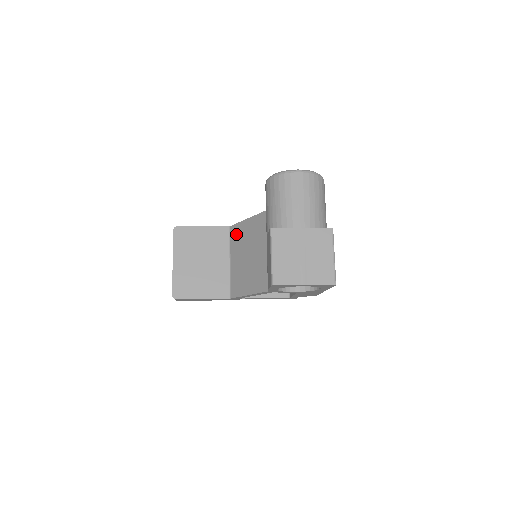
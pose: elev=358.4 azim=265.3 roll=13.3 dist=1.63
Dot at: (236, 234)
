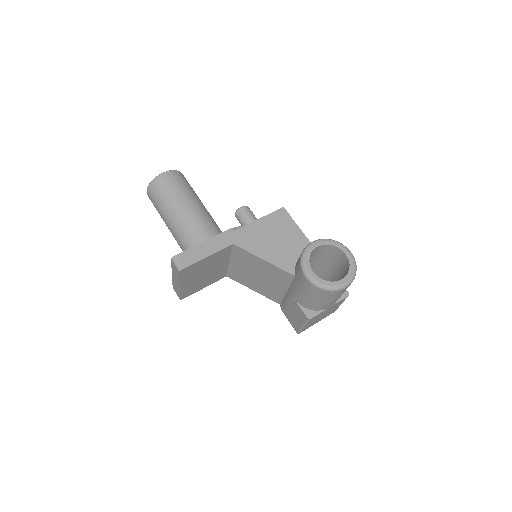
Dot at: (243, 256)
